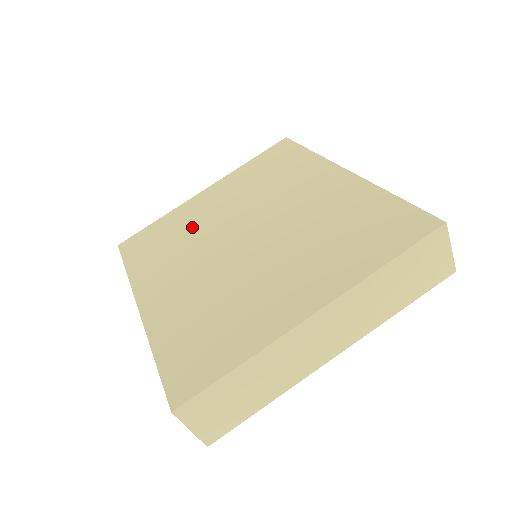
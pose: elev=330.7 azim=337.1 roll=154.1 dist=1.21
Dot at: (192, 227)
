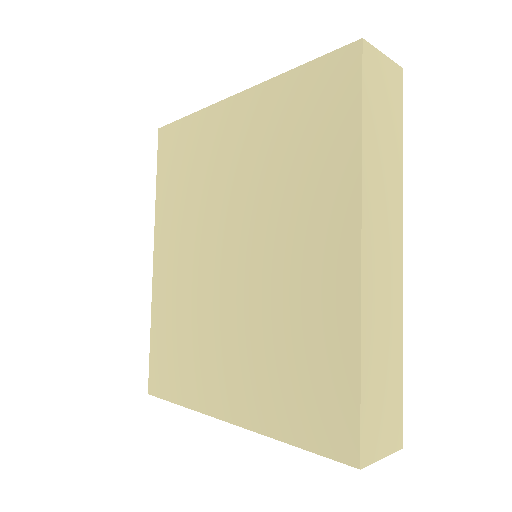
Dot at: (207, 174)
